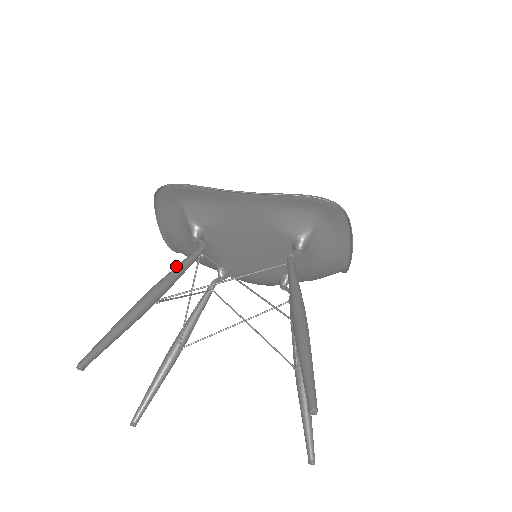
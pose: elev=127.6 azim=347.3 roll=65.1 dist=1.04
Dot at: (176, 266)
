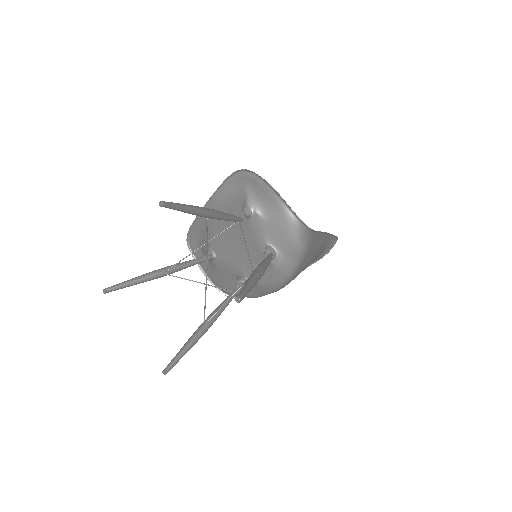
Dot at: occluded
